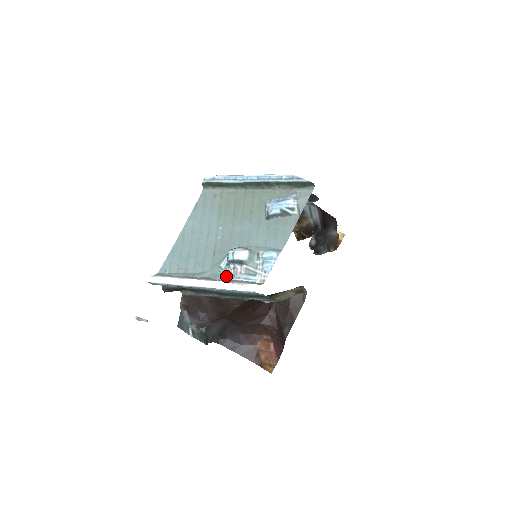
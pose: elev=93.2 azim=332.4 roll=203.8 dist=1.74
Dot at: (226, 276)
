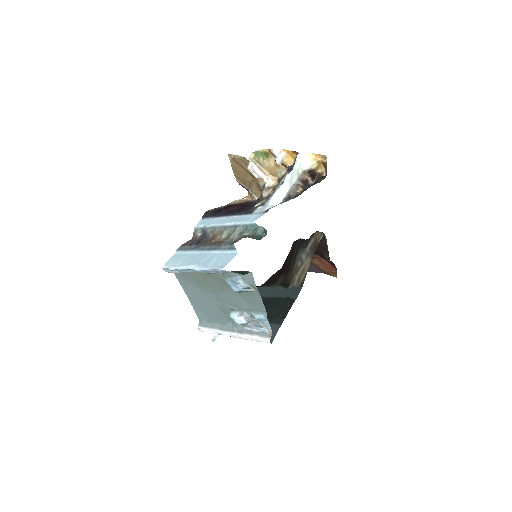
Dot at: (243, 325)
